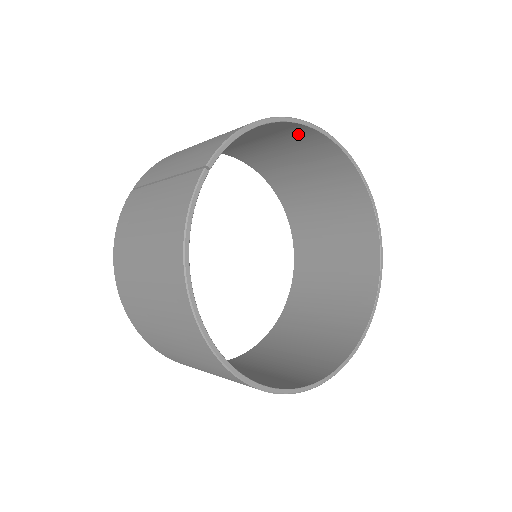
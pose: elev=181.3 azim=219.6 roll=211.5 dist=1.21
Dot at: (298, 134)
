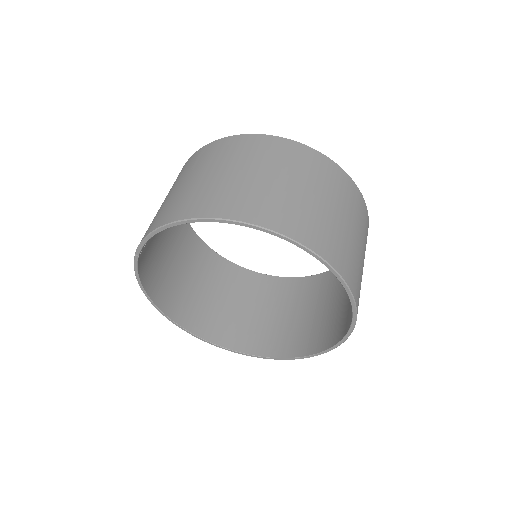
Dot at: (237, 207)
